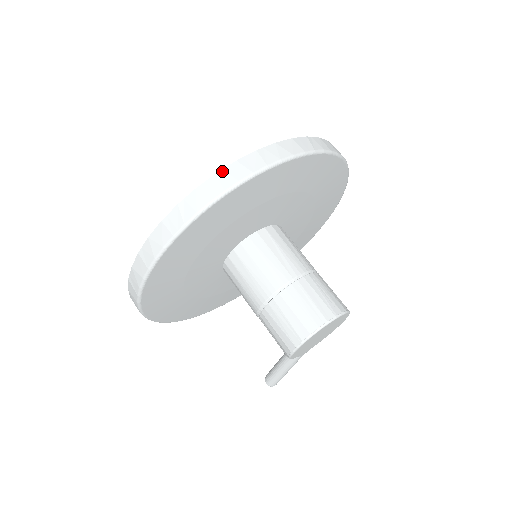
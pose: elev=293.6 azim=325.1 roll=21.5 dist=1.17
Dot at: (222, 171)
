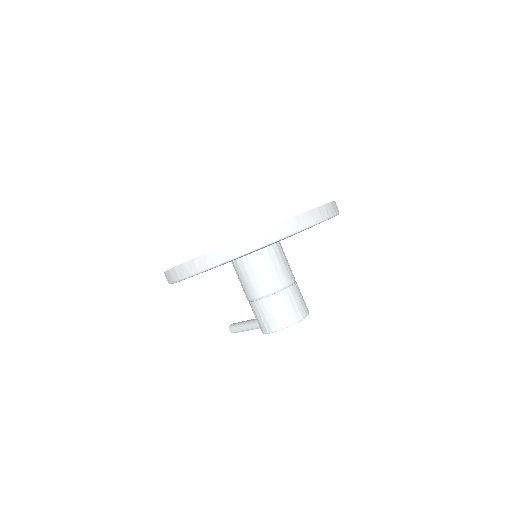
Dot at: (271, 227)
